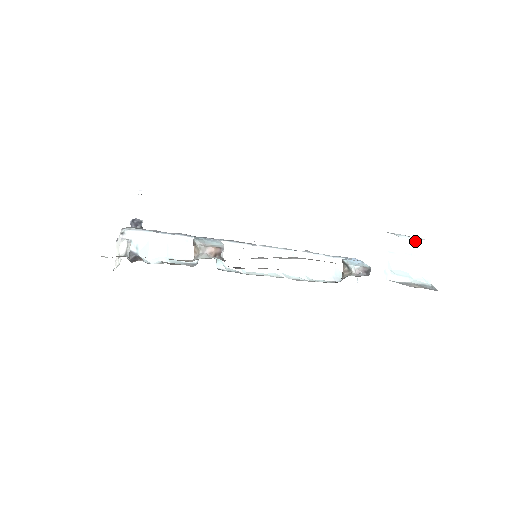
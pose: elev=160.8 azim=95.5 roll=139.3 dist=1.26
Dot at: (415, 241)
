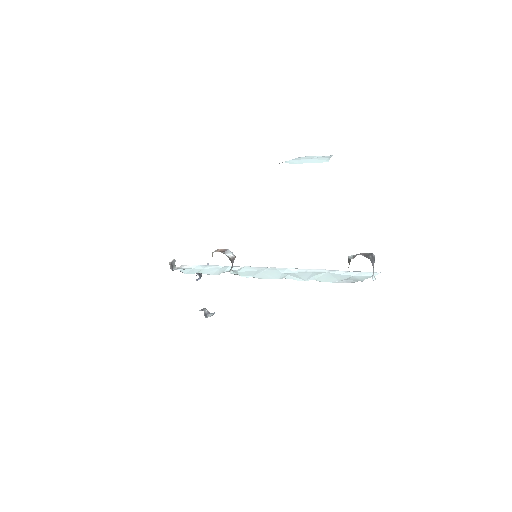
Dot at: (322, 156)
